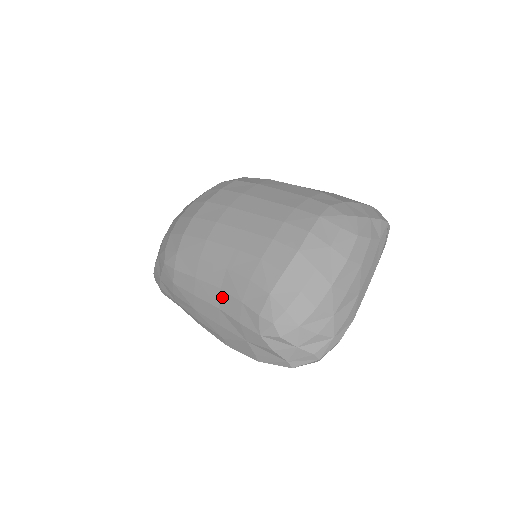
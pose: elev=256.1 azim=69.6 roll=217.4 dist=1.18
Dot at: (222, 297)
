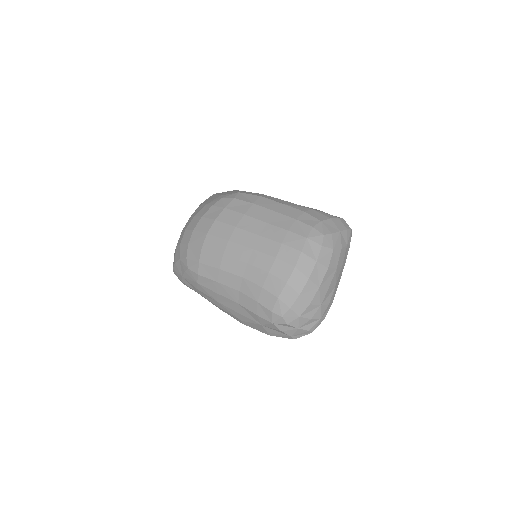
Dot at: (241, 297)
